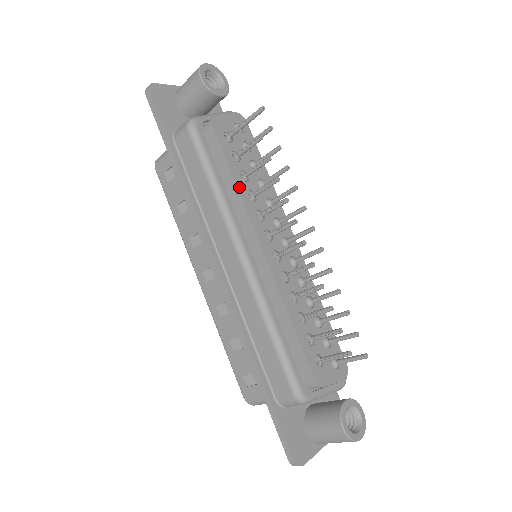
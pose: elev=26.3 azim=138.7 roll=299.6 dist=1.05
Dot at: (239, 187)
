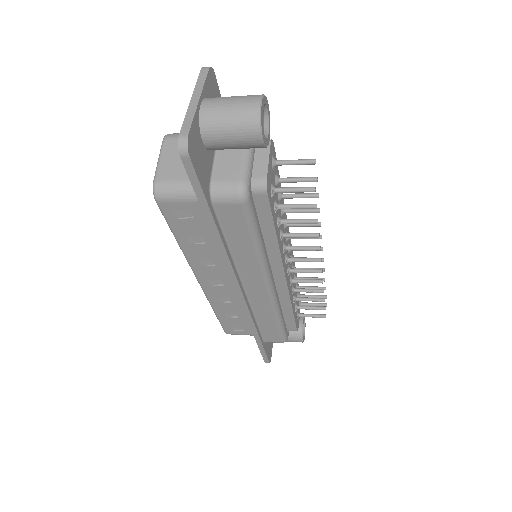
Dot at: (278, 240)
